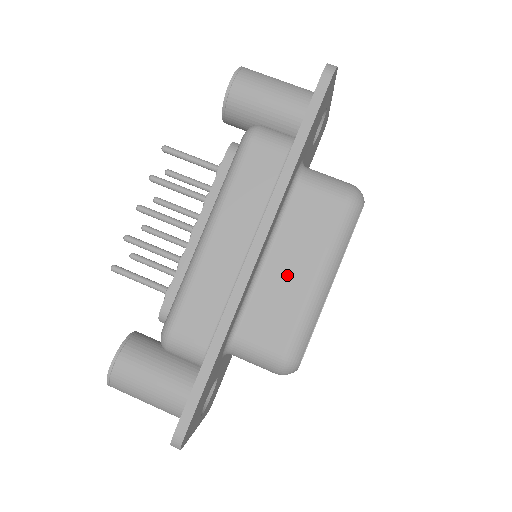
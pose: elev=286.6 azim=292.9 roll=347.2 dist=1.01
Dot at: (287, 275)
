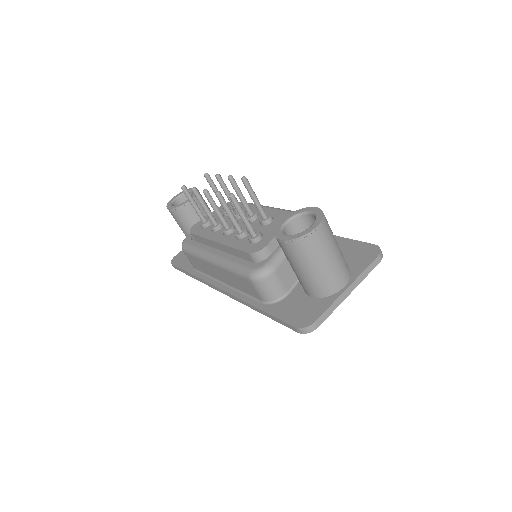
Dot at: occluded
